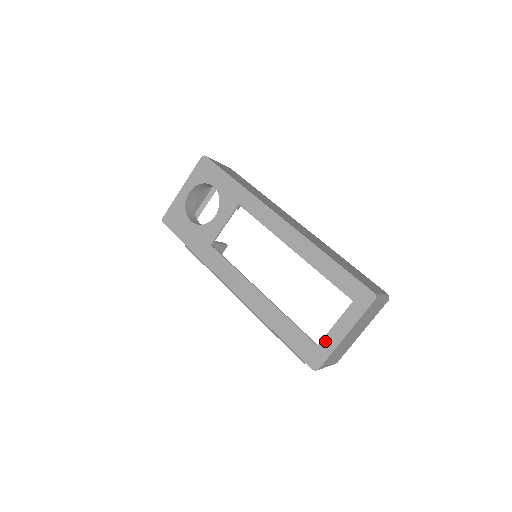
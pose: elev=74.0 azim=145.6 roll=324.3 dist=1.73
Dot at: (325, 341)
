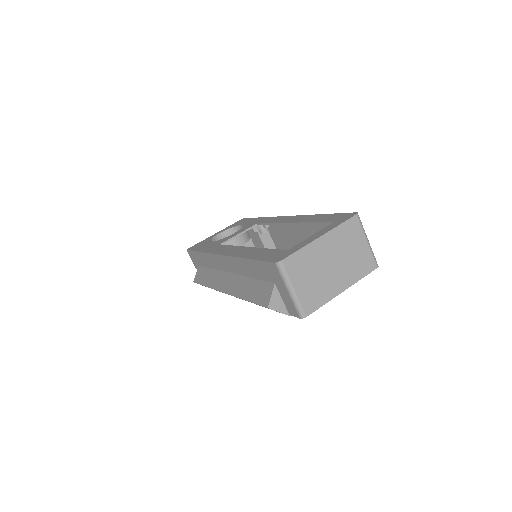
Dot at: (297, 245)
